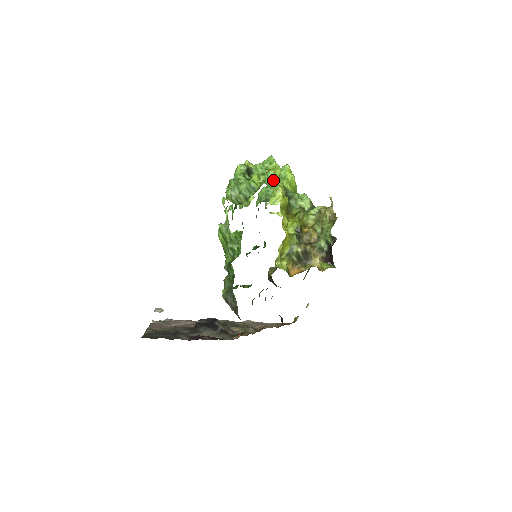
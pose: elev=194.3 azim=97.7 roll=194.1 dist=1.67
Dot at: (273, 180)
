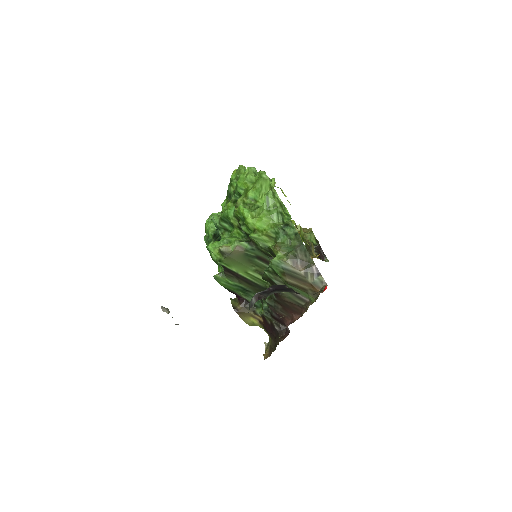
Dot at: occluded
